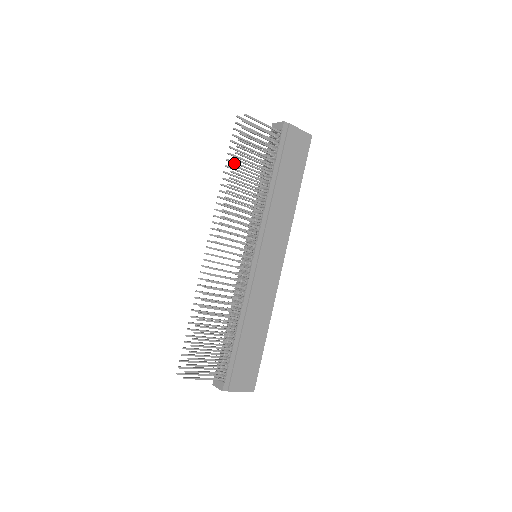
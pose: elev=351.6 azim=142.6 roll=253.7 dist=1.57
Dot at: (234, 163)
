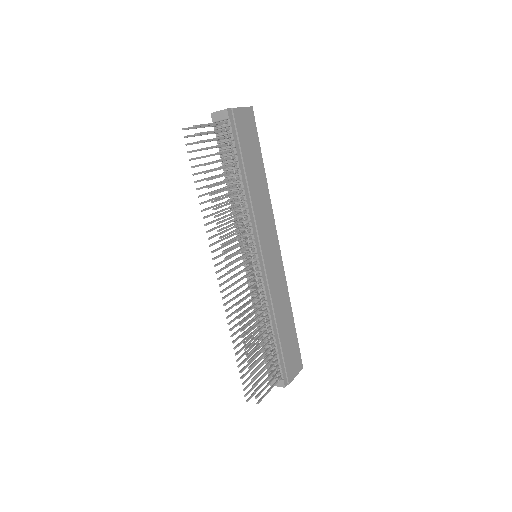
Dot at: occluded
